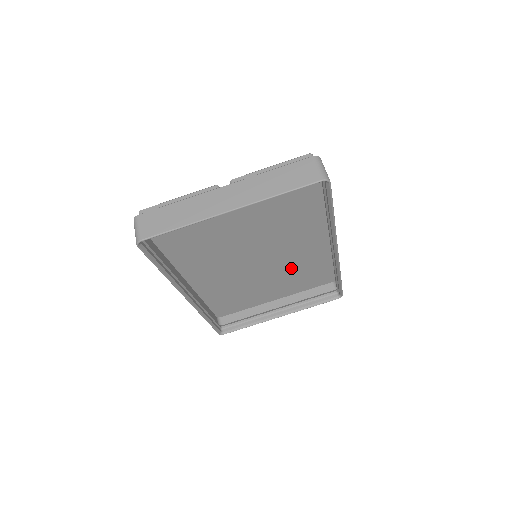
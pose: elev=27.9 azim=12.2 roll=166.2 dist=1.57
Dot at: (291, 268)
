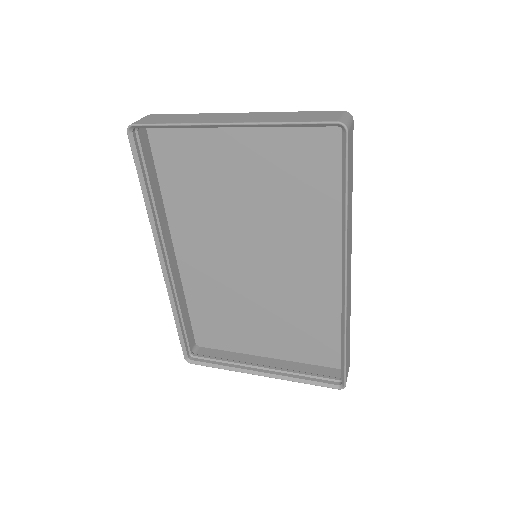
Dot at: (293, 305)
